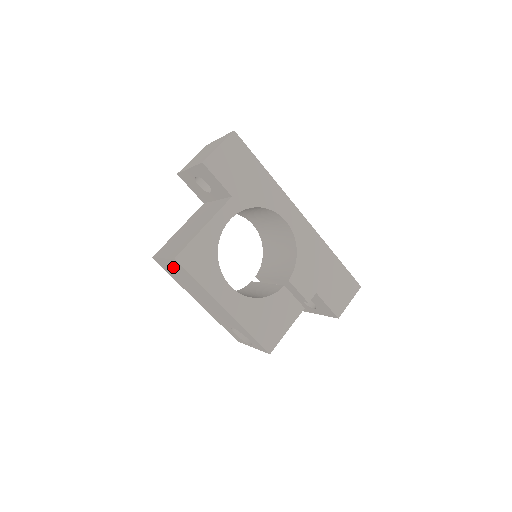
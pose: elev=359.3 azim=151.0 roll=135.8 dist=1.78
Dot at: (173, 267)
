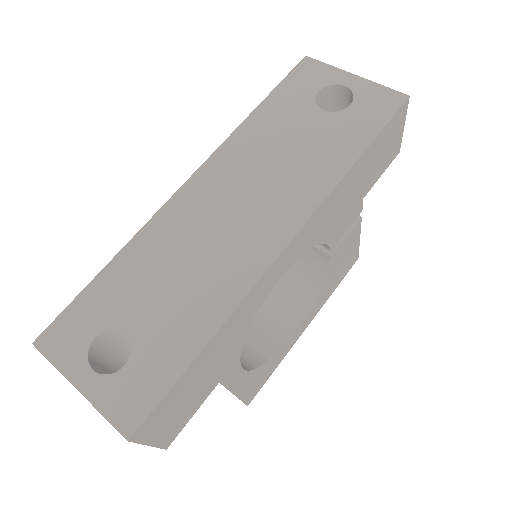
Dot at: occluded
